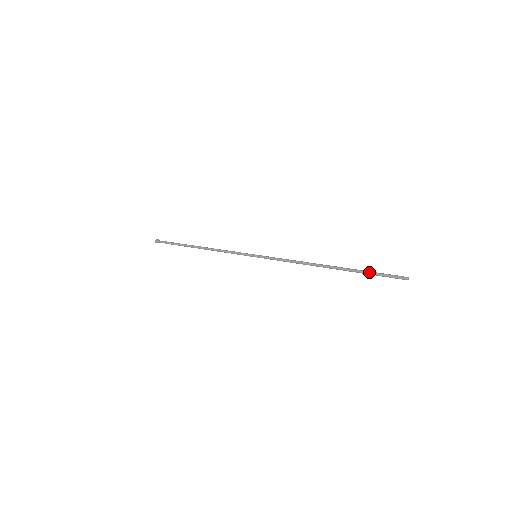
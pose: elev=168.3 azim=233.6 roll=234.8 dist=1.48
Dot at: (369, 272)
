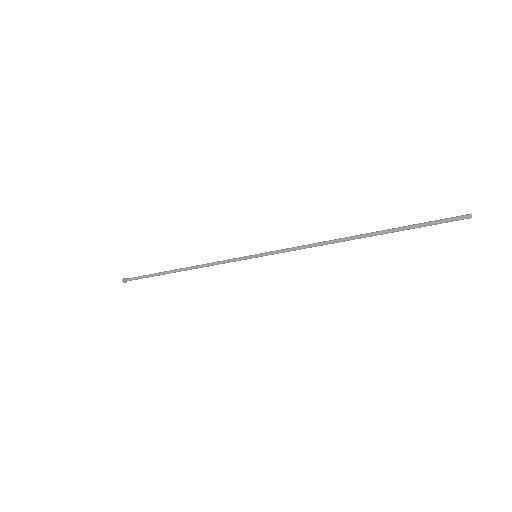
Dot at: (414, 225)
